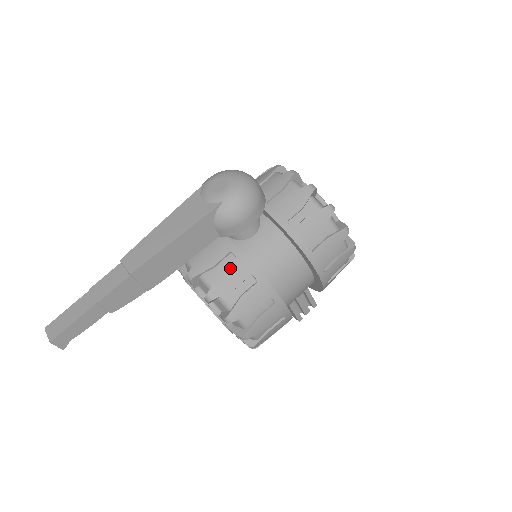
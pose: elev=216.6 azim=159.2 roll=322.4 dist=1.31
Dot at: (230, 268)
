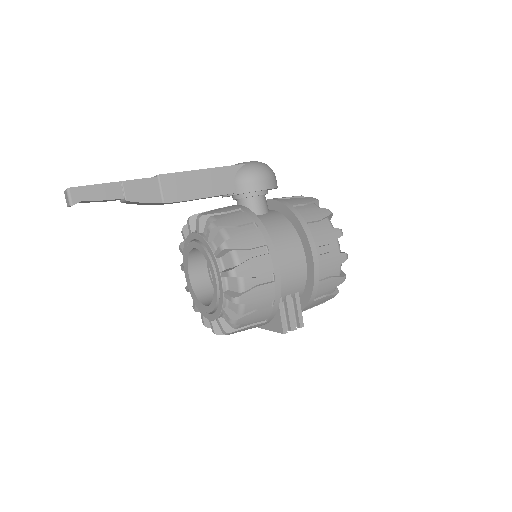
Dot at: (237, 214)
